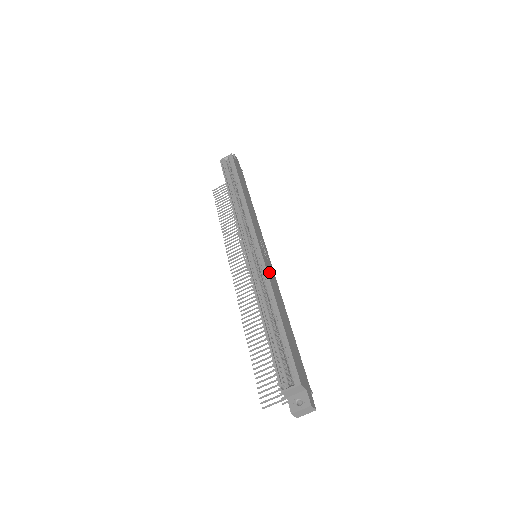
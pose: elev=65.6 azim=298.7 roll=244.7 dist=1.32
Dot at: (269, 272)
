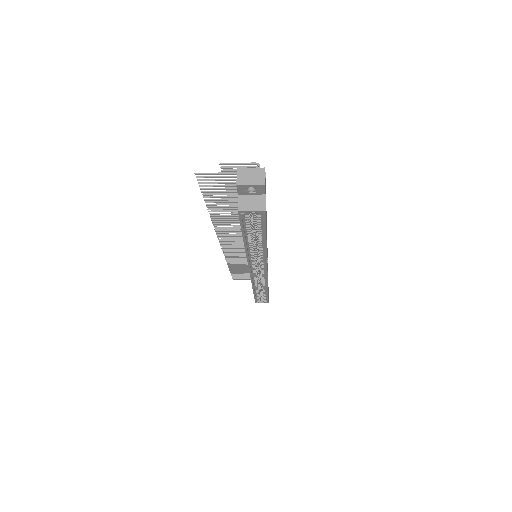
Dot at: occluded
